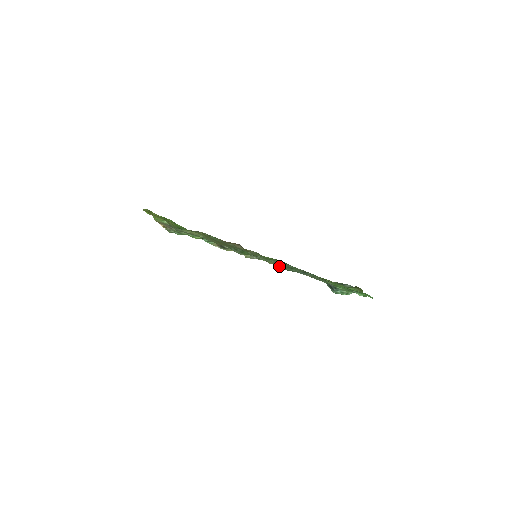
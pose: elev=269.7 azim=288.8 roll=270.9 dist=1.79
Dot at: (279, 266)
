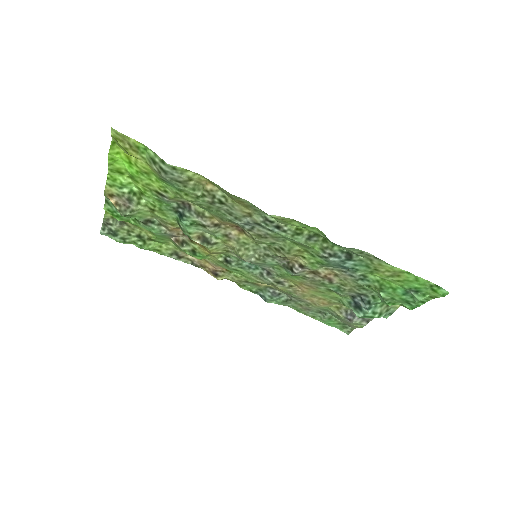
Dot at: (292, 268)
